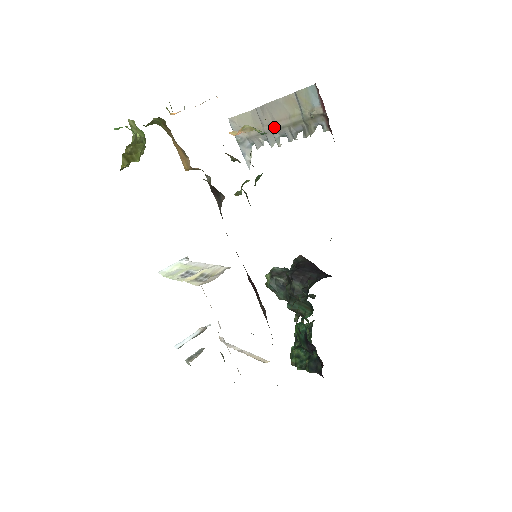
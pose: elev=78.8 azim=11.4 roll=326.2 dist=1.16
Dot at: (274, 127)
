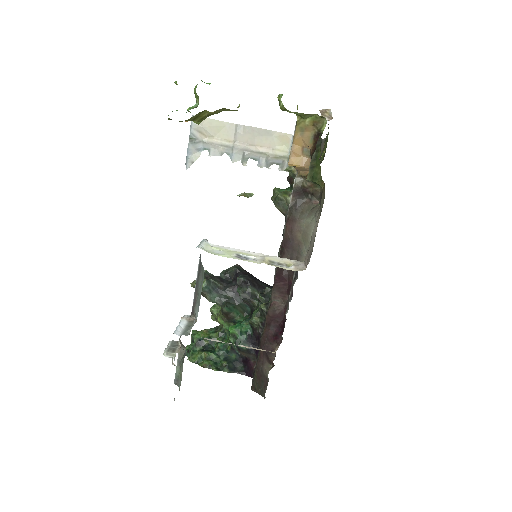
Dot at: (249, 148)
